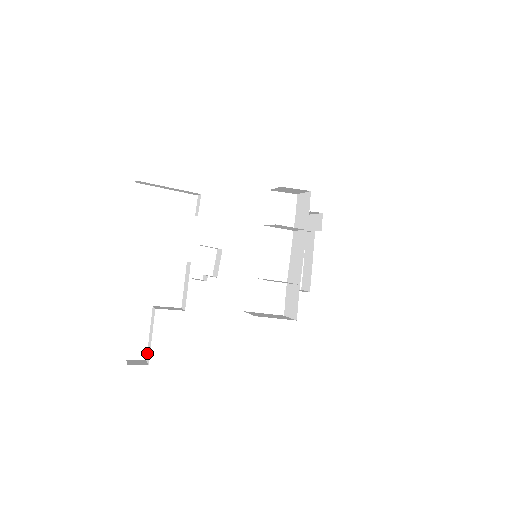
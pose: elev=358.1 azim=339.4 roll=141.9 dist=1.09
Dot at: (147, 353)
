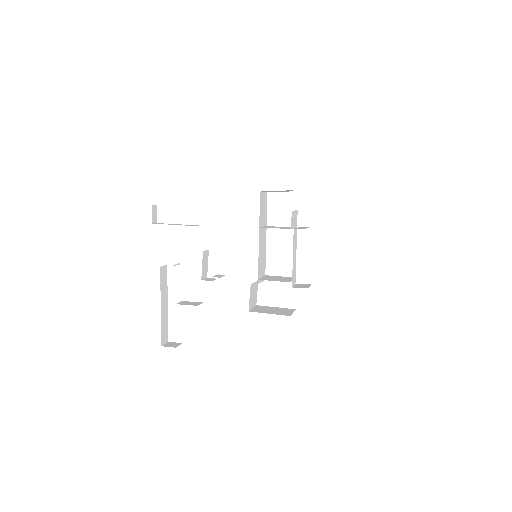
Dot at: occluded
